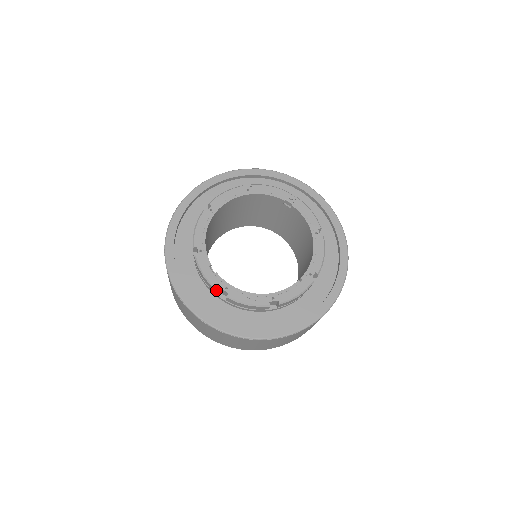
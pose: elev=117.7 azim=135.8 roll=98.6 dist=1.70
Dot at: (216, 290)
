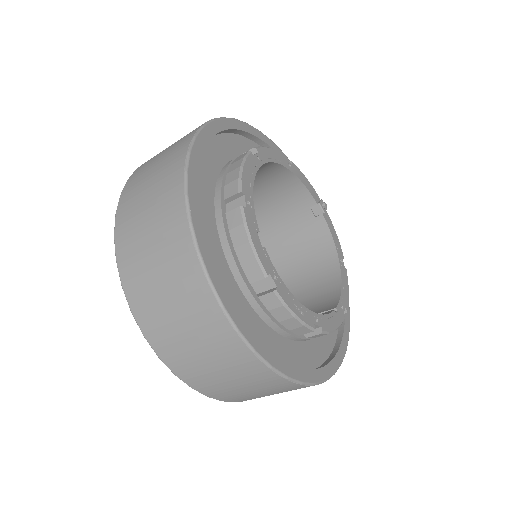
Dot at: (263, 273)
